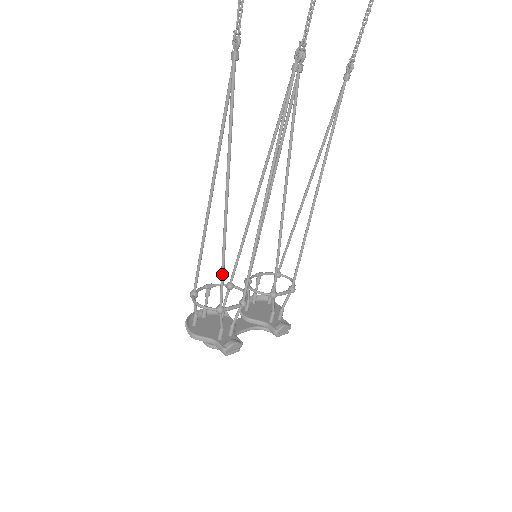
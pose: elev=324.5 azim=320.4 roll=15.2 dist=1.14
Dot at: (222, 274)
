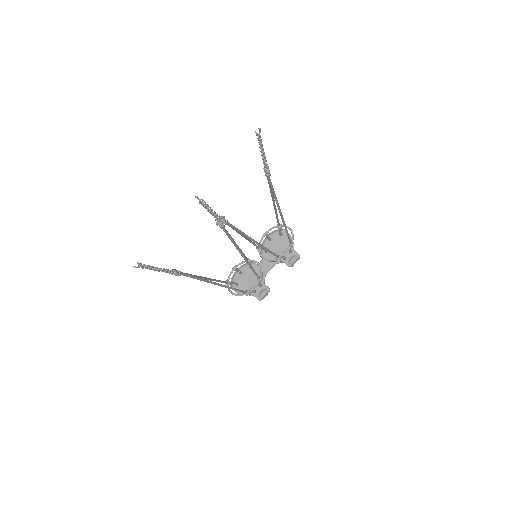
Dot at: occluded
